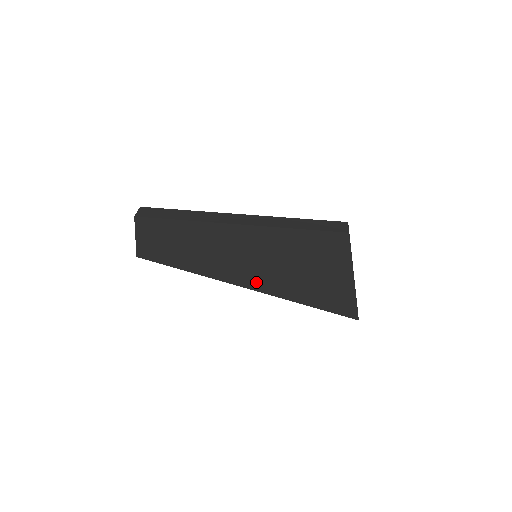
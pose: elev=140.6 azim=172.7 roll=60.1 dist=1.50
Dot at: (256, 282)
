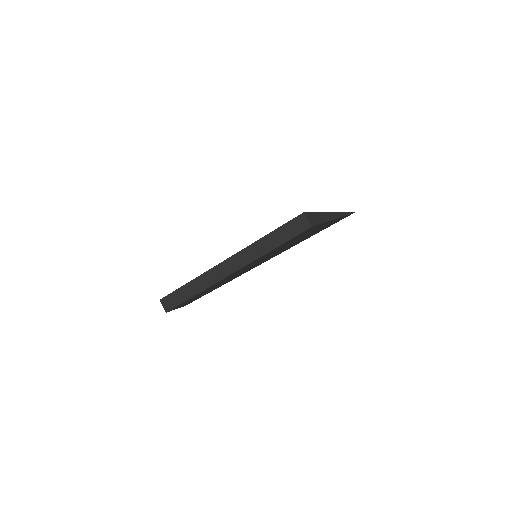
Dot at: occluded
